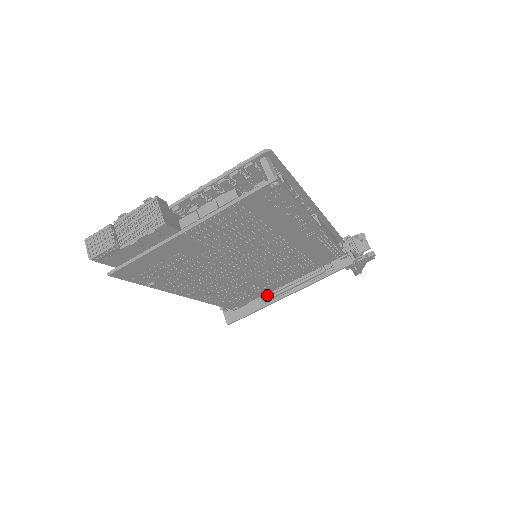
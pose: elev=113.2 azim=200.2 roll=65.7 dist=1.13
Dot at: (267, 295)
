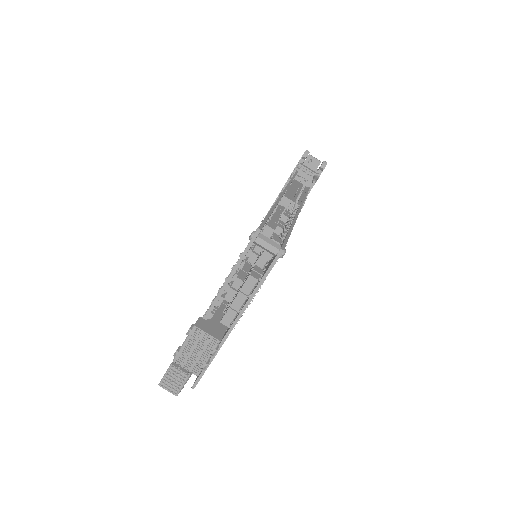
Dot at: occluded
